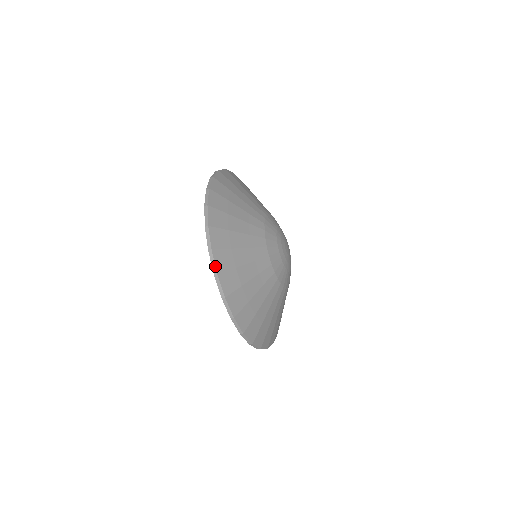
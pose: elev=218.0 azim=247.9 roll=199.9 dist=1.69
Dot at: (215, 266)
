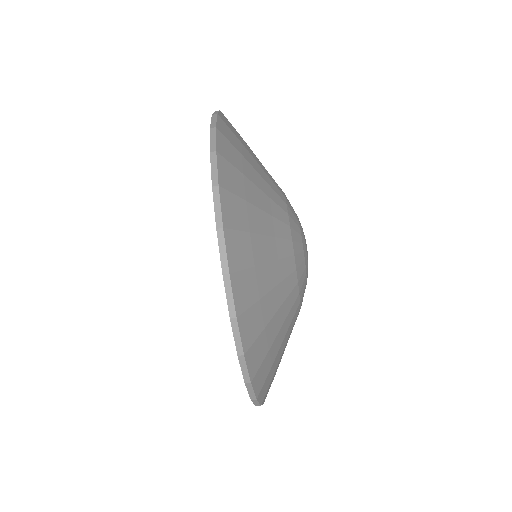
Dot at: (221, 213)
